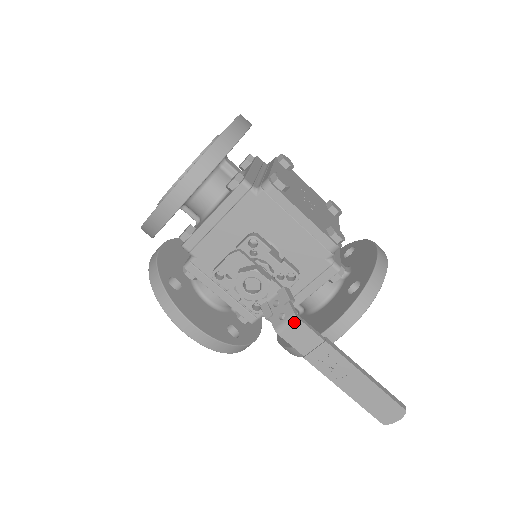
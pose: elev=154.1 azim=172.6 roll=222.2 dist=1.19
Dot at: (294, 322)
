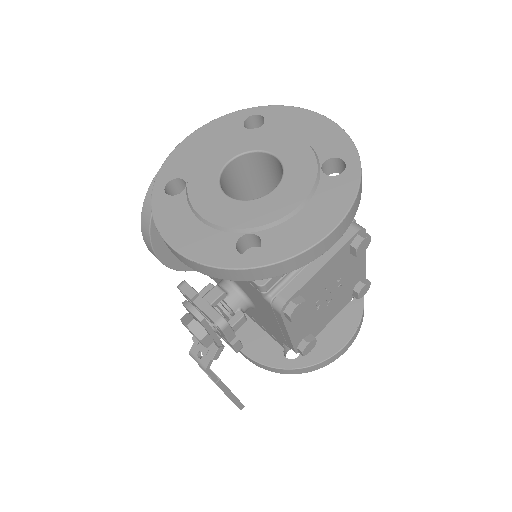
Dot at: (202, 368)
